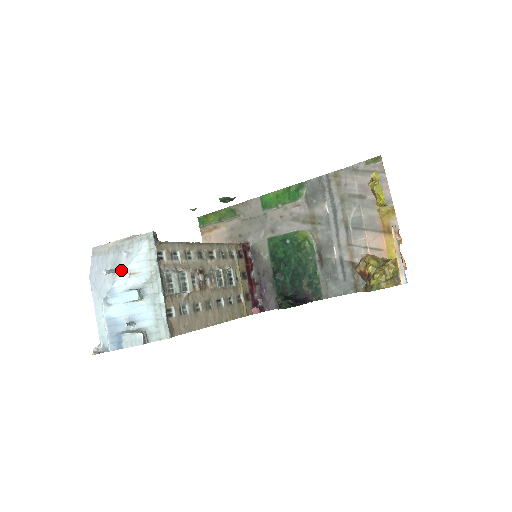
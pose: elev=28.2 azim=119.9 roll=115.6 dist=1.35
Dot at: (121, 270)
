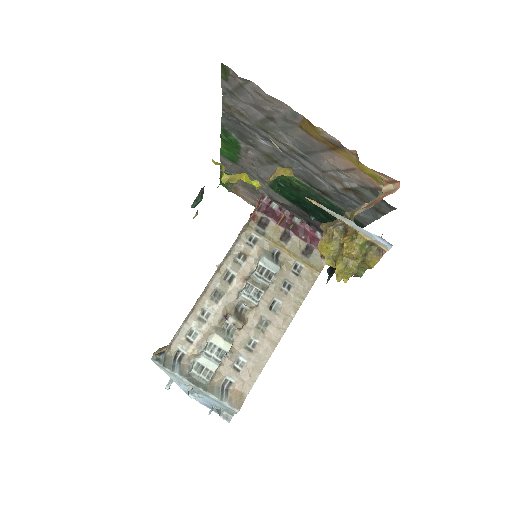
Dot at: (172, 380)
